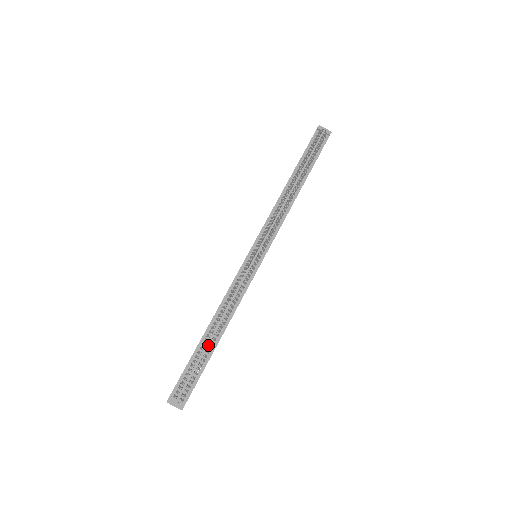
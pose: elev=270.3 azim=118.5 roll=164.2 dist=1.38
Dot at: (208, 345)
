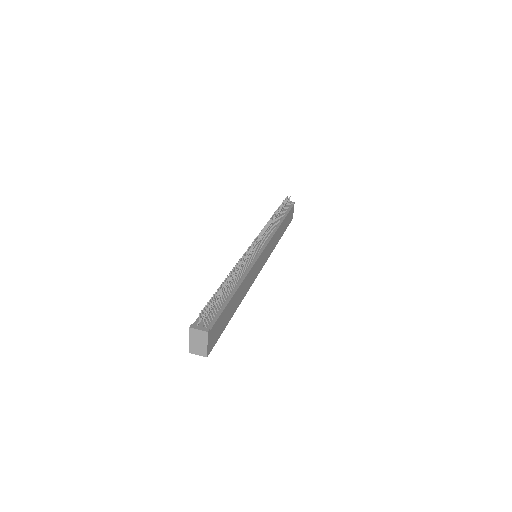
Dot at: (226, 287)
